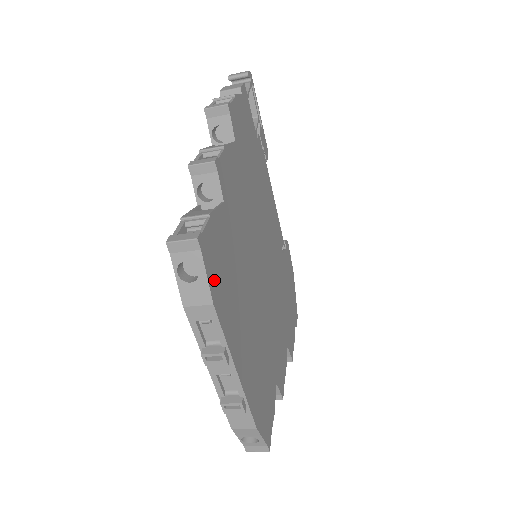
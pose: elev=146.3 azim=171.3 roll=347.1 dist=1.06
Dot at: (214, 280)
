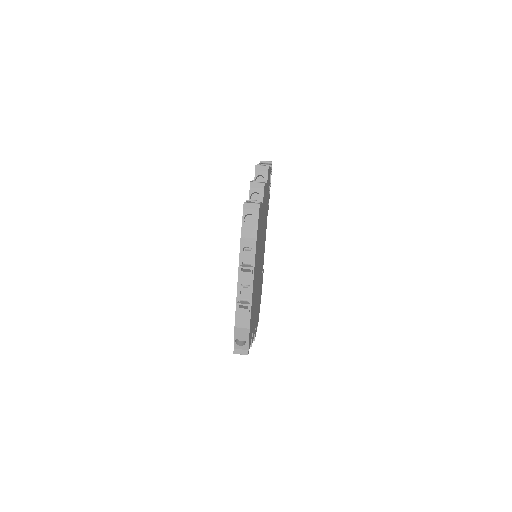
Dot at: occluded
